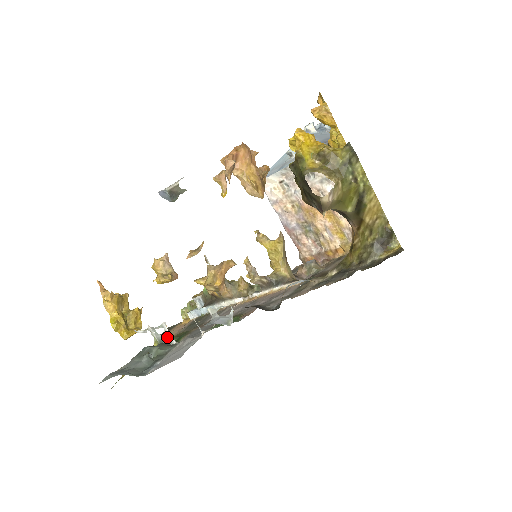
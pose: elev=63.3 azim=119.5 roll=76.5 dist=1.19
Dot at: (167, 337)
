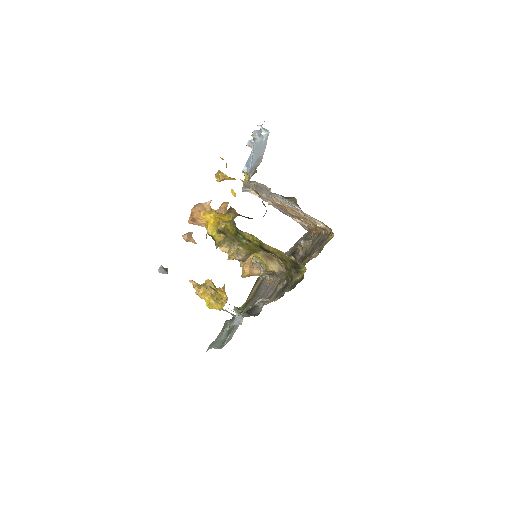
Dot at: (233, 315)
